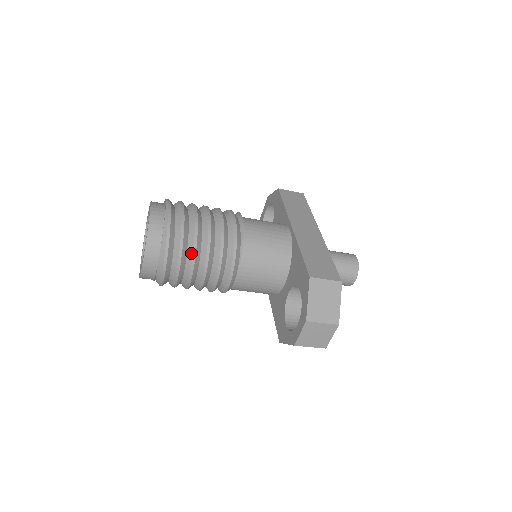
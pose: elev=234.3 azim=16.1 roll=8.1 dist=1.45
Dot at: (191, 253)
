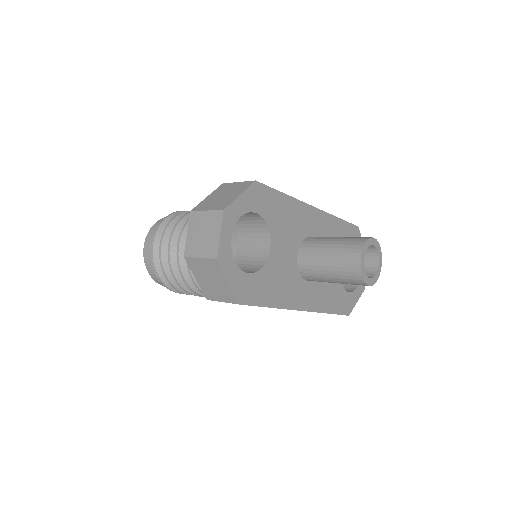
Dot at: (174, 227)
